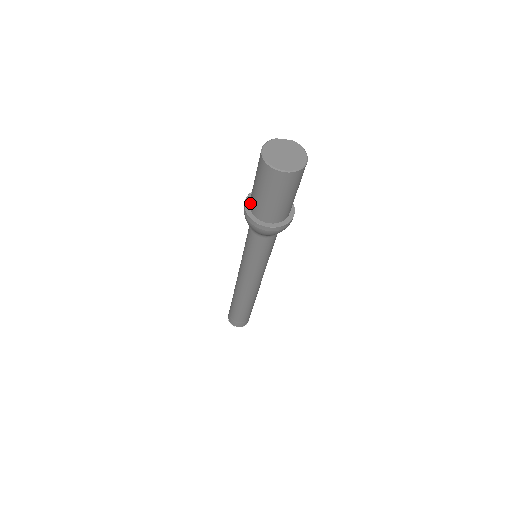
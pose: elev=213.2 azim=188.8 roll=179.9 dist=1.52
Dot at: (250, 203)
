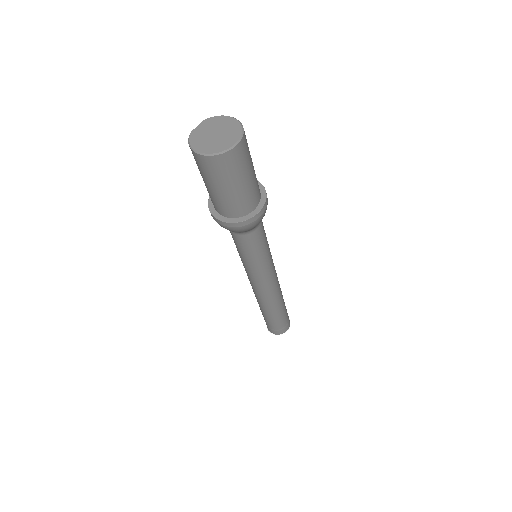
Dot at: (221, 212)
